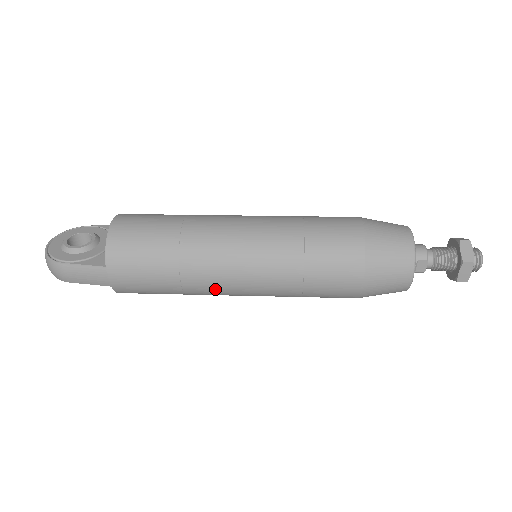
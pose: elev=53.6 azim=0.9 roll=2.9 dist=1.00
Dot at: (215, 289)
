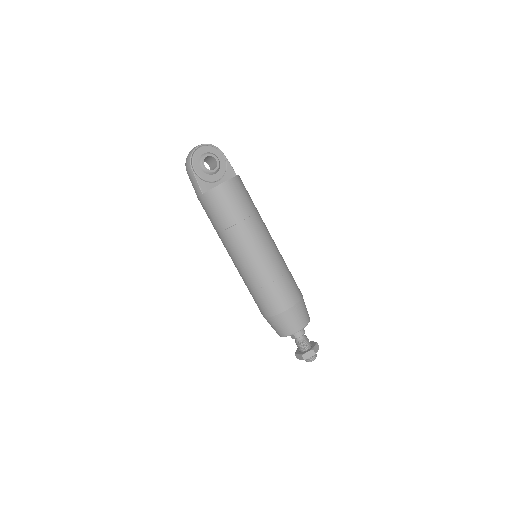
Dot at: (226, 249)
